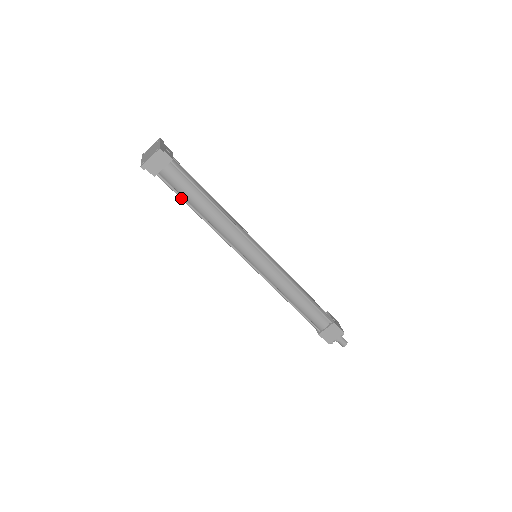
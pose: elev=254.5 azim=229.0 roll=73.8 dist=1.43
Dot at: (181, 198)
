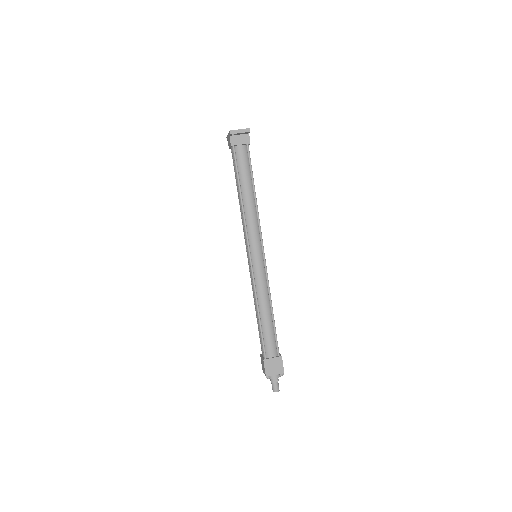
Dot at: (237, 172)
